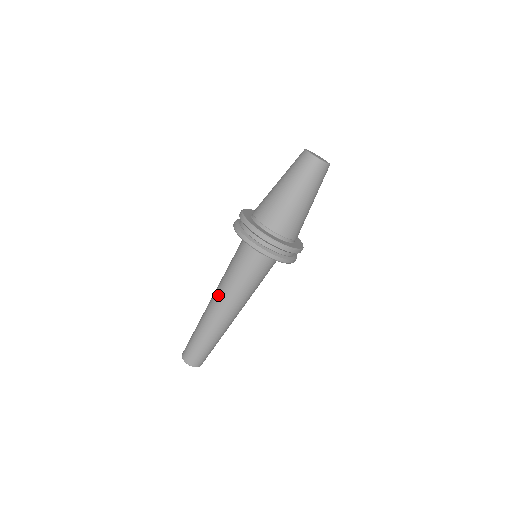
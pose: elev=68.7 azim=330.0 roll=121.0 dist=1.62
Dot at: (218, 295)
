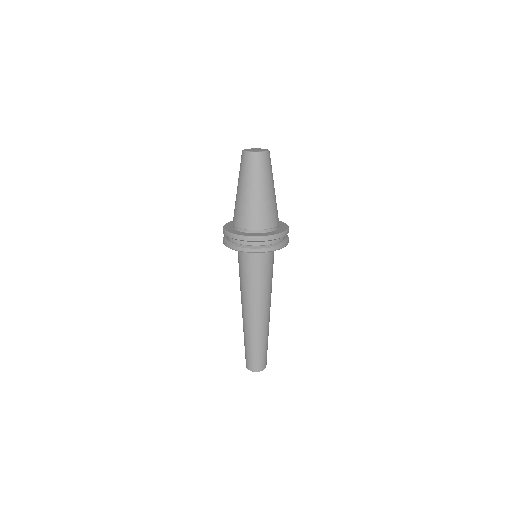
Dot at: occluded
